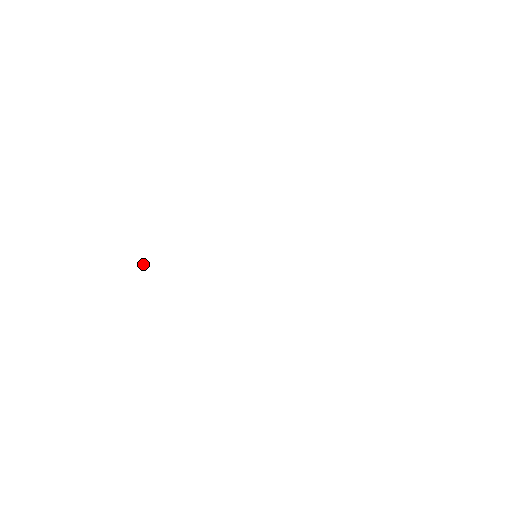
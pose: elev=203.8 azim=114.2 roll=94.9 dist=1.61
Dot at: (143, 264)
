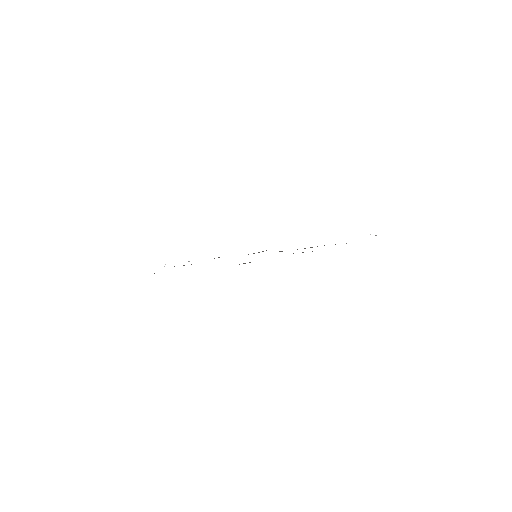
Dot at: occluded
